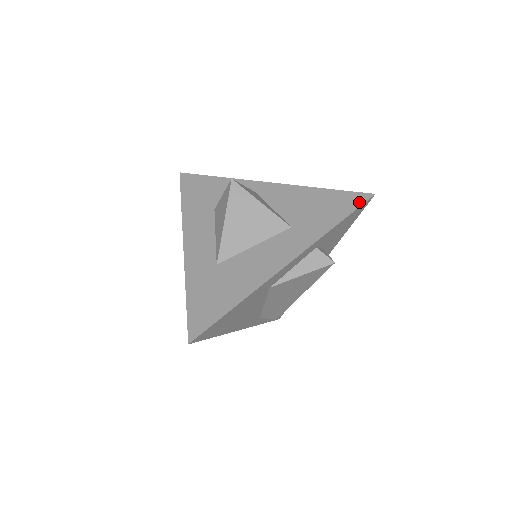
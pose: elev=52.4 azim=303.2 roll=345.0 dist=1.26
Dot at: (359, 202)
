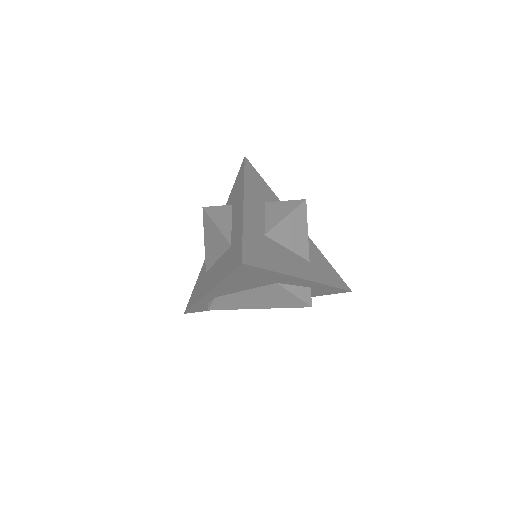
Dot at: (345, 287)
